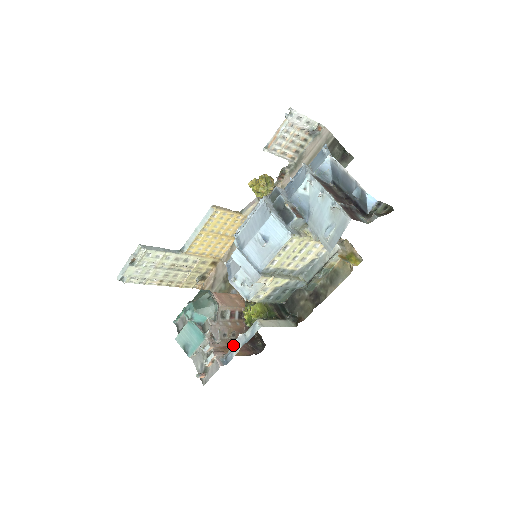
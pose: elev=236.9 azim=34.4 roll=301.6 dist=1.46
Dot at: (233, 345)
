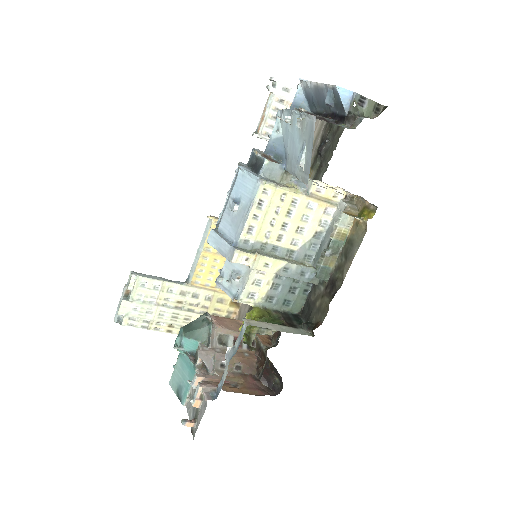
Dot at: (236, 381)
